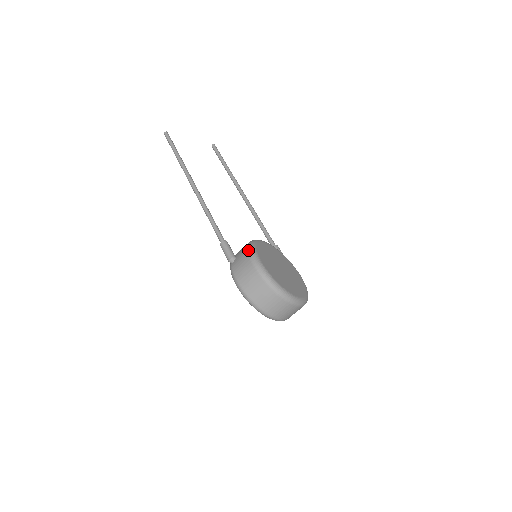
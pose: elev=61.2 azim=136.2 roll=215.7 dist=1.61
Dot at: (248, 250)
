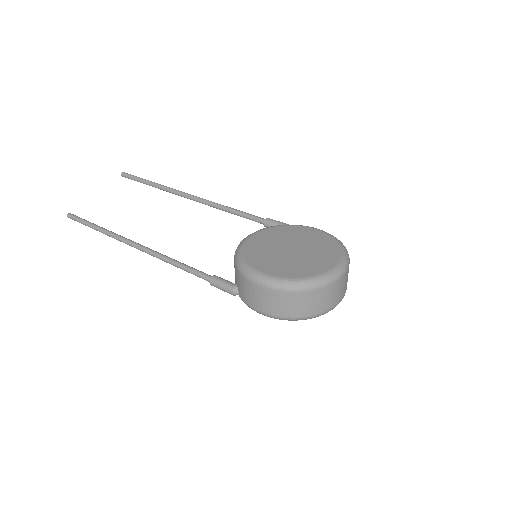
Dot at: (239, 271)
